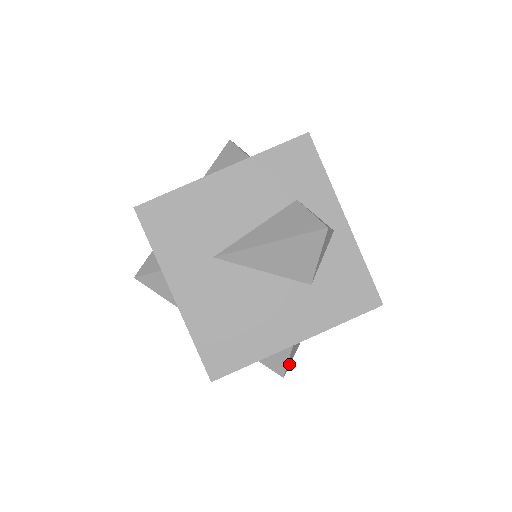
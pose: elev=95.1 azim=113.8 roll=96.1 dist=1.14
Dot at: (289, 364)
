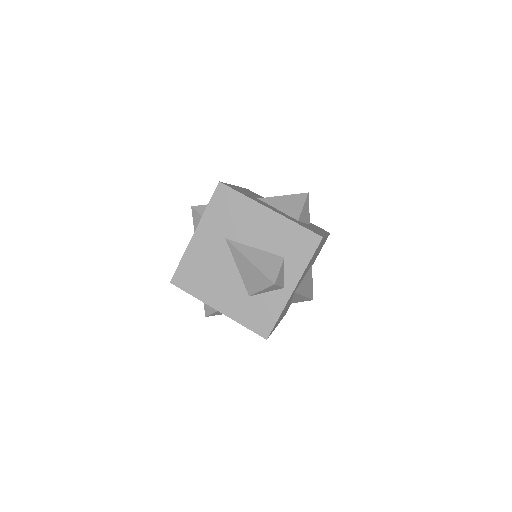
Dot at: occluded
